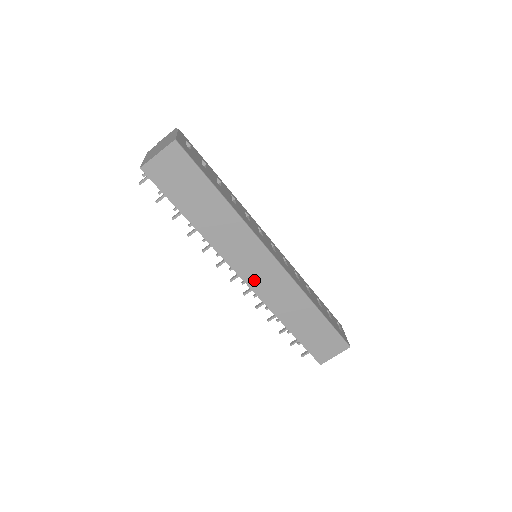
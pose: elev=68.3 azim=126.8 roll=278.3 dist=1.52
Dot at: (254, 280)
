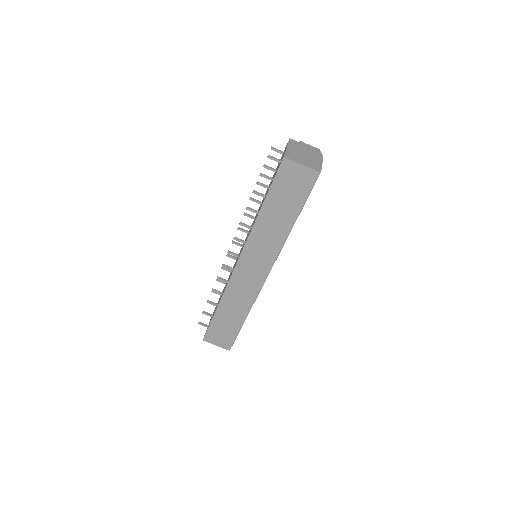
Dot at: (242, 270)
